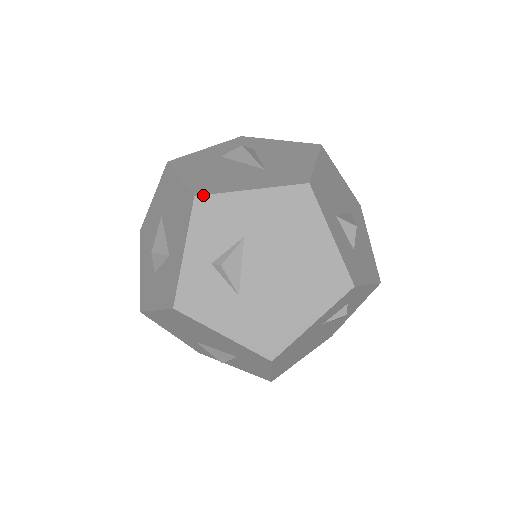
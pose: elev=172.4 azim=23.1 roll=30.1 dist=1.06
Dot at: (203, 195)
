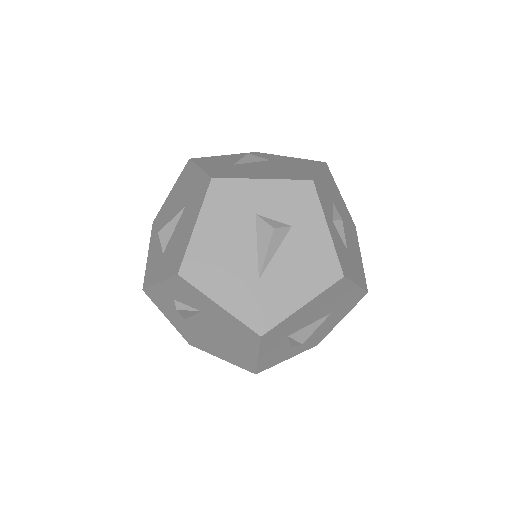
Dot at: (184, 279)
